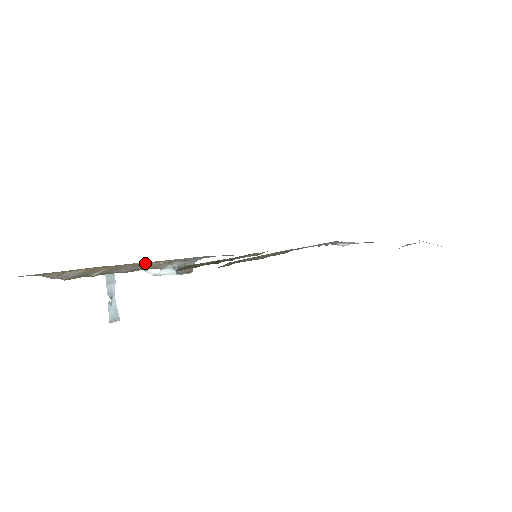
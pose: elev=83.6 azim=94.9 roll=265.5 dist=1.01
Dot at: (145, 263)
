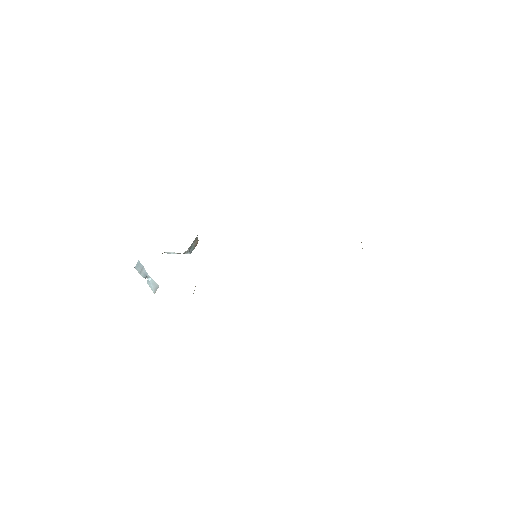
Dot at: occluded
